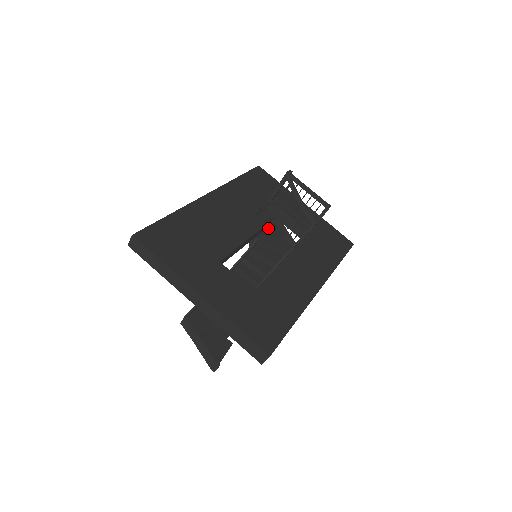
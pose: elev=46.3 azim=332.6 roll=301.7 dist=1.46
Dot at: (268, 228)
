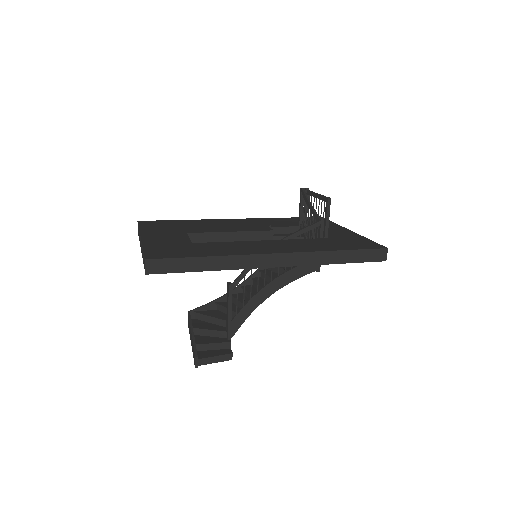
Dot at: occluded
